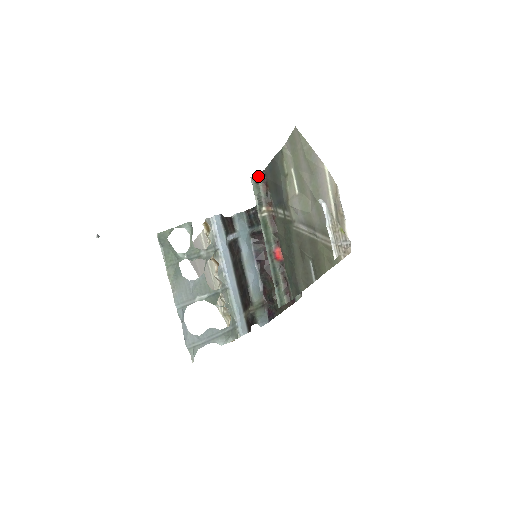
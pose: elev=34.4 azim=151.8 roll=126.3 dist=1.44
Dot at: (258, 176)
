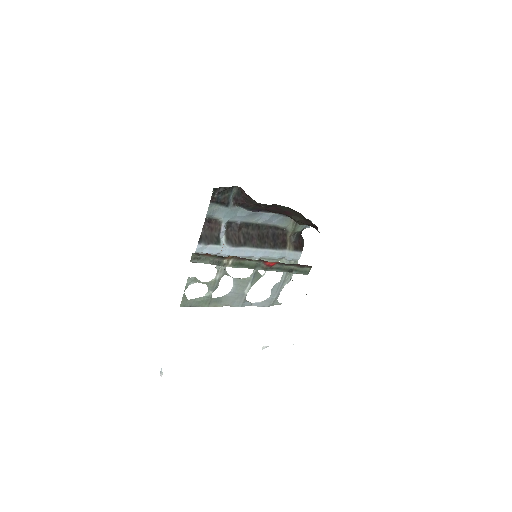
Dot at: (193, 256)
